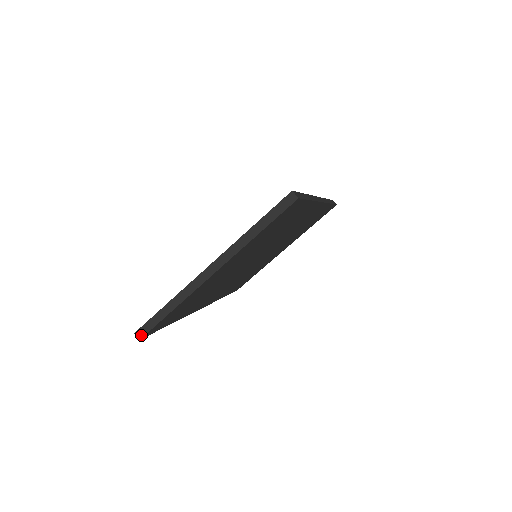
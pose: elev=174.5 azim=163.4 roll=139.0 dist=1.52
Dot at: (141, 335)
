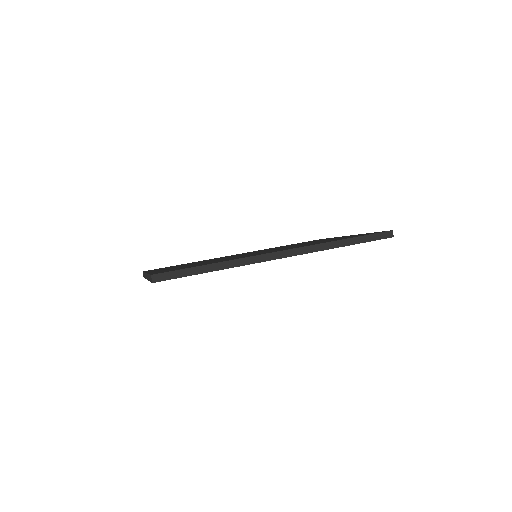
Dot at: (143, 276)
